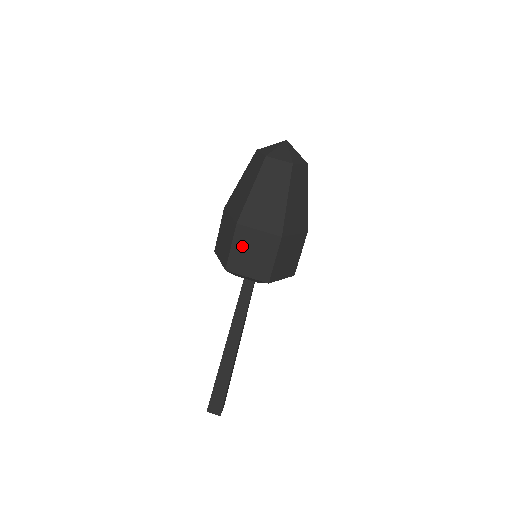
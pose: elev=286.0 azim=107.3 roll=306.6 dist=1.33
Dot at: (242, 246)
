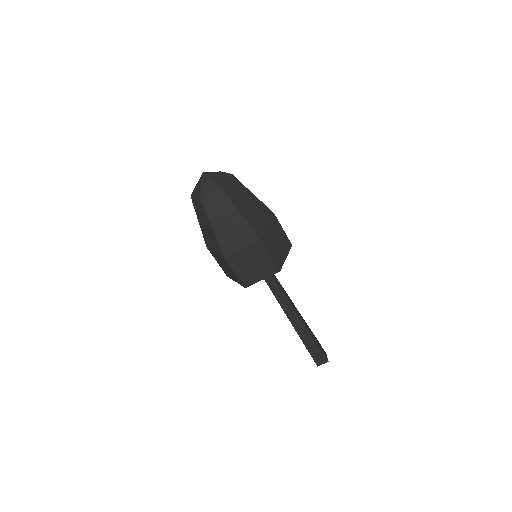
Dot at: (241, 266)
